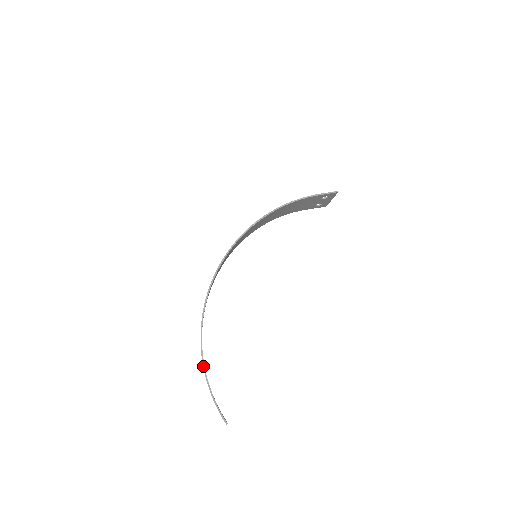
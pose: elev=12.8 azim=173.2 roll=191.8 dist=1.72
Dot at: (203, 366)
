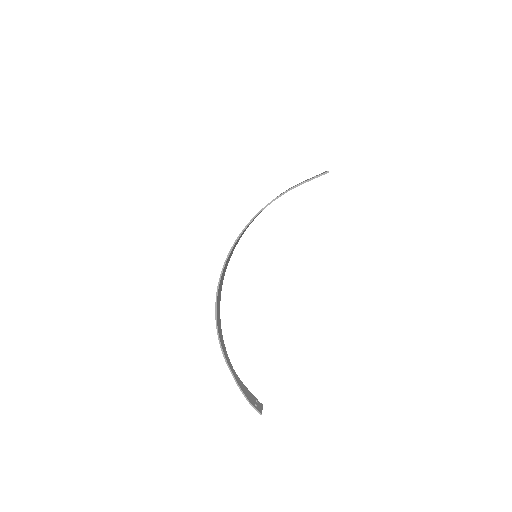
Dot at: (229, 369)
